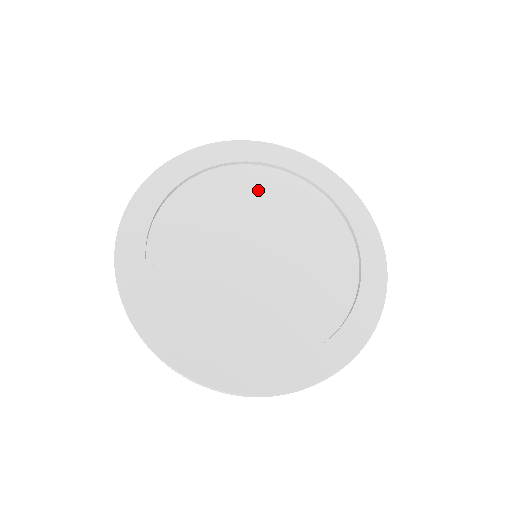
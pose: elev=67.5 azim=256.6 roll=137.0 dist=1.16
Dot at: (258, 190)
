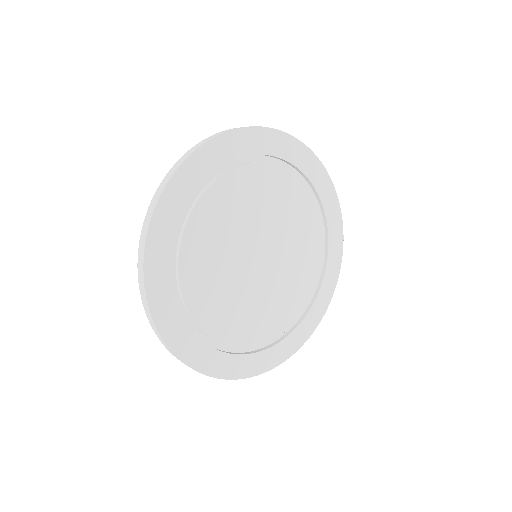
Dot at: (291, 202)
